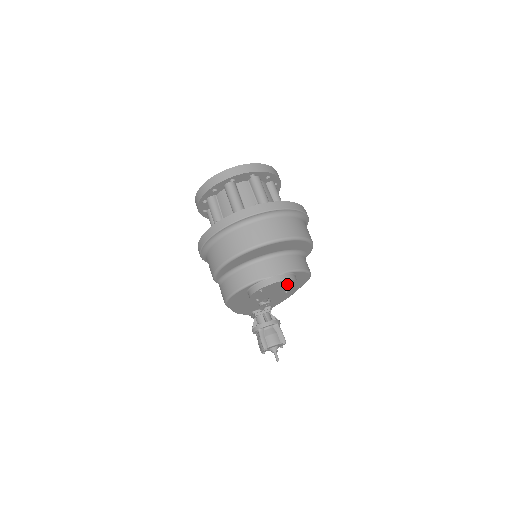
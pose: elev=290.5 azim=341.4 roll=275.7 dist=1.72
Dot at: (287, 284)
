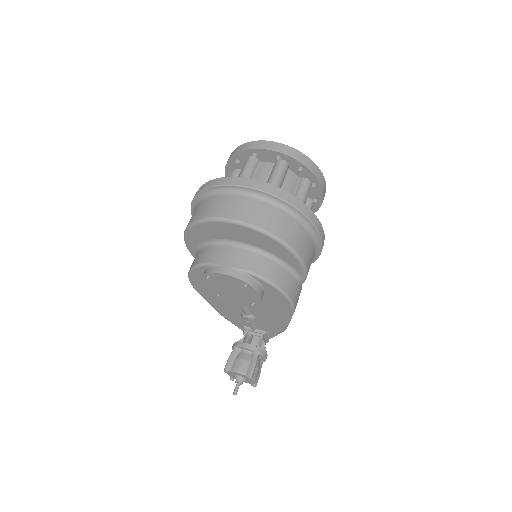
Dot at: (245, 289)
